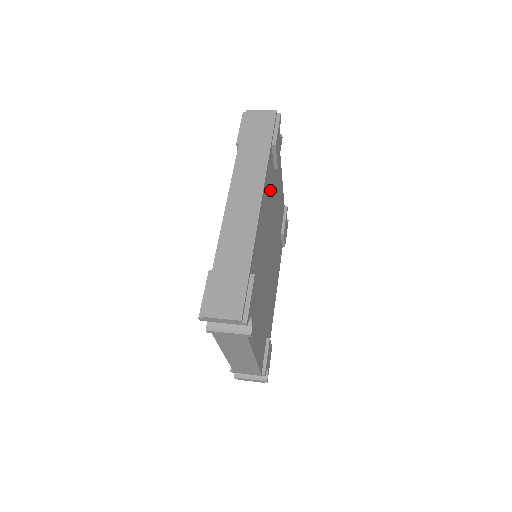
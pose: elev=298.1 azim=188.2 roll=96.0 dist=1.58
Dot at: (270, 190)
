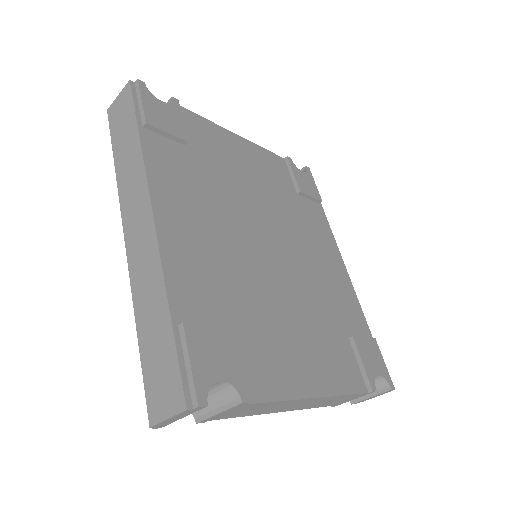
Dot at: (191, 177)
